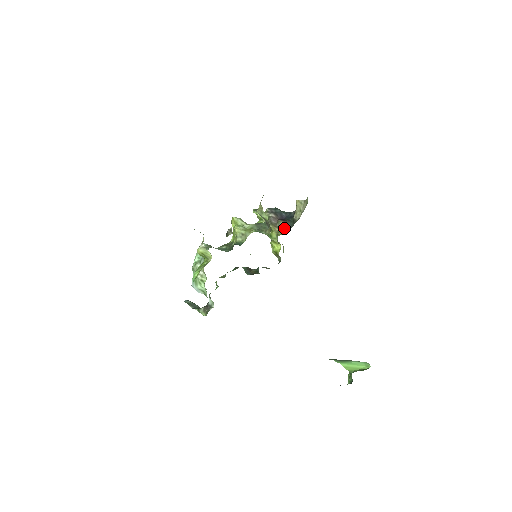
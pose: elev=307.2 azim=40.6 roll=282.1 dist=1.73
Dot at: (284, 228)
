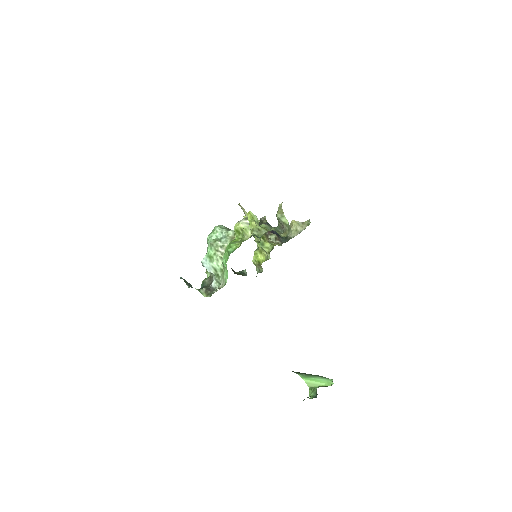
Dot at: (276, 241)
